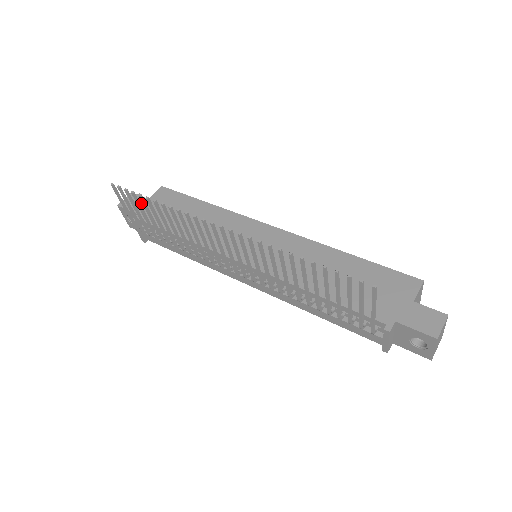
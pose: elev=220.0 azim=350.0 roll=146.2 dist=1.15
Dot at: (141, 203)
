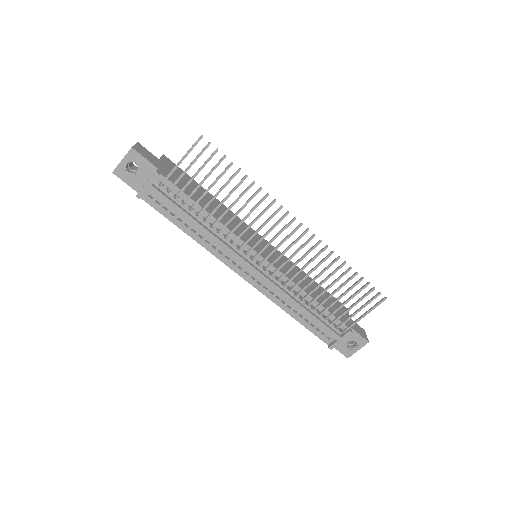
Dot at: (155, 160)
